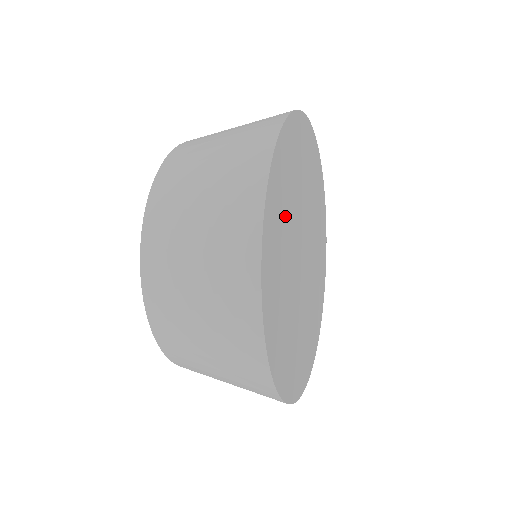
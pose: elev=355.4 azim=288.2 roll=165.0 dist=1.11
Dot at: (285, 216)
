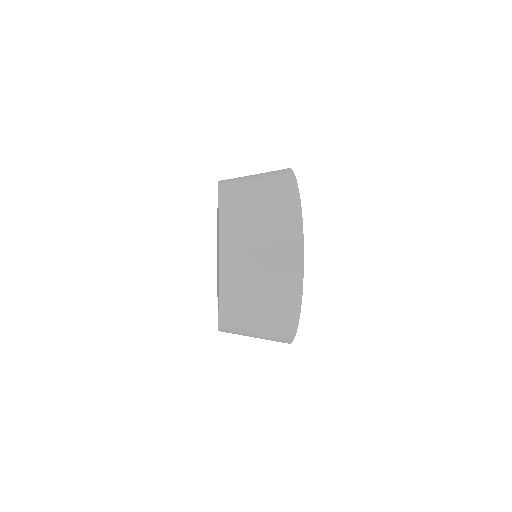
Dot at: occluded
